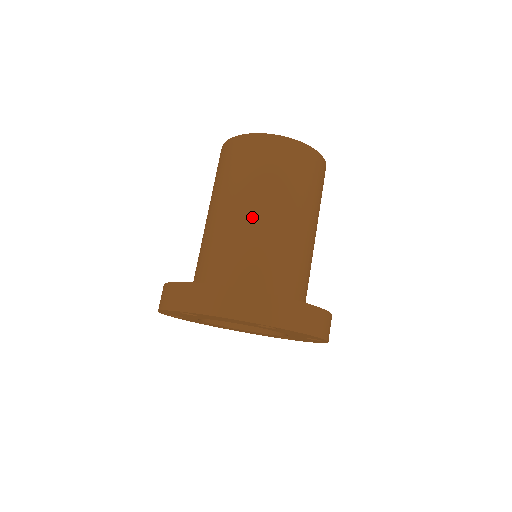
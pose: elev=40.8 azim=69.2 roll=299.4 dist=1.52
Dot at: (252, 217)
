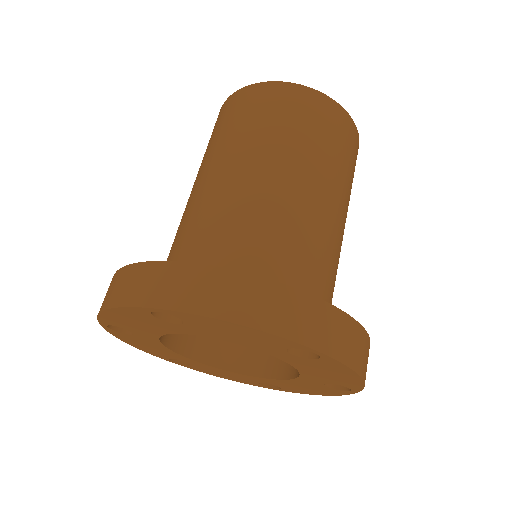
Dot at: (281, 187)
